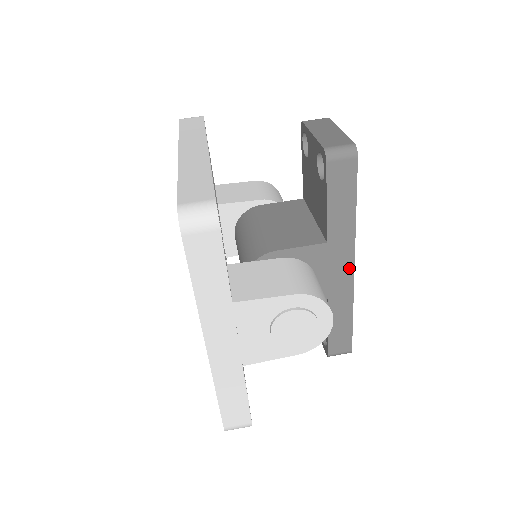
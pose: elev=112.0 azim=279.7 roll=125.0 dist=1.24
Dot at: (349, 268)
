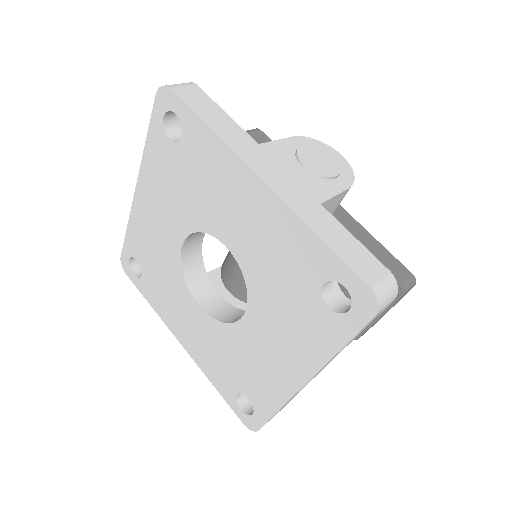
Dot at: occluded
